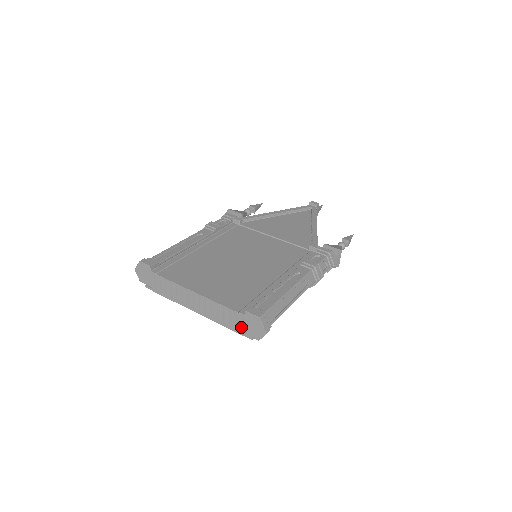
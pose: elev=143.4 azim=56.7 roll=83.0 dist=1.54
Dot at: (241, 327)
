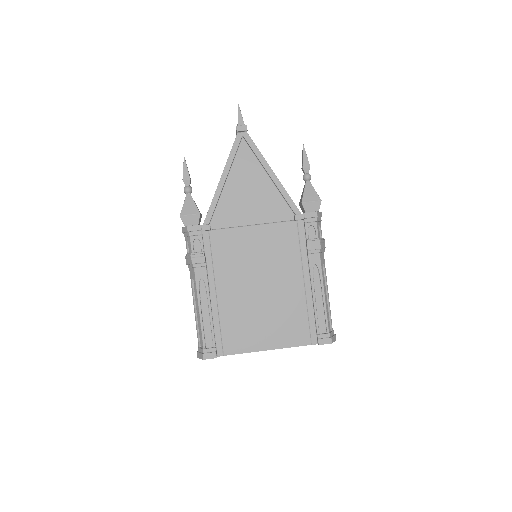
Dot at: occluded
